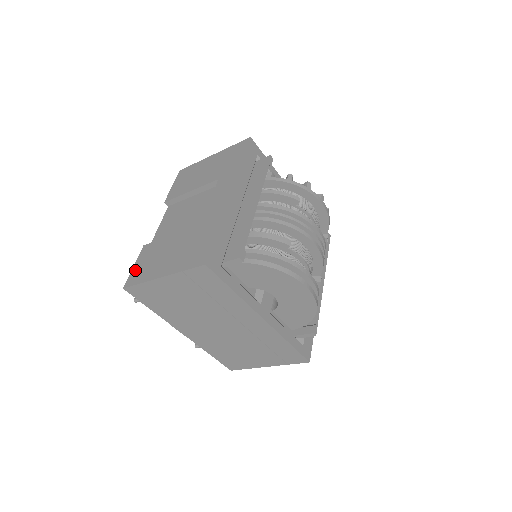
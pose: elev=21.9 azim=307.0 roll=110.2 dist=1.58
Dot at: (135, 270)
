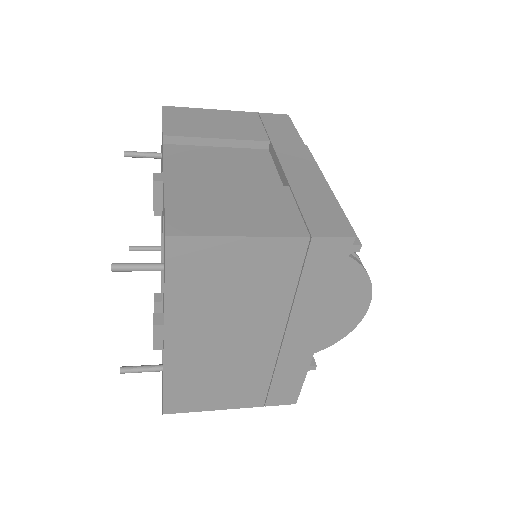
Dot at: (177, 213)
